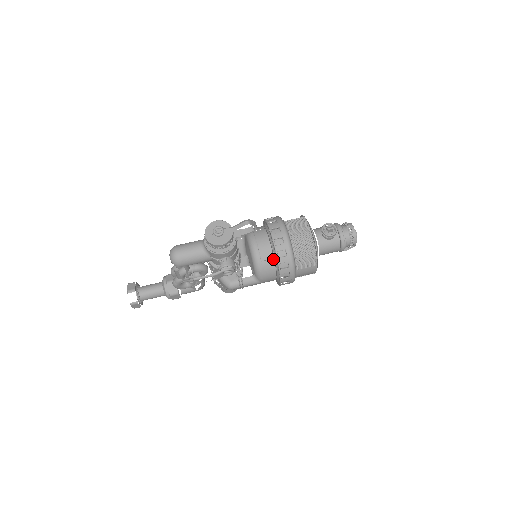
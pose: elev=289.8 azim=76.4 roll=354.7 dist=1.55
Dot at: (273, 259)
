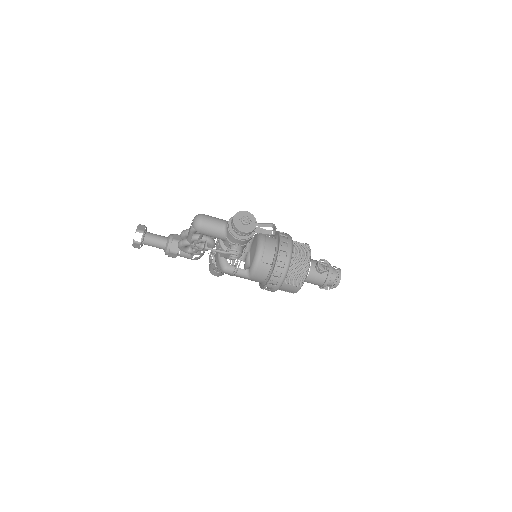
Dot at: (271, 265)
